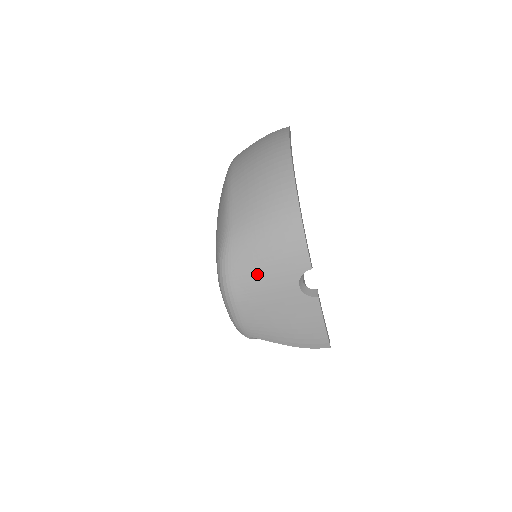
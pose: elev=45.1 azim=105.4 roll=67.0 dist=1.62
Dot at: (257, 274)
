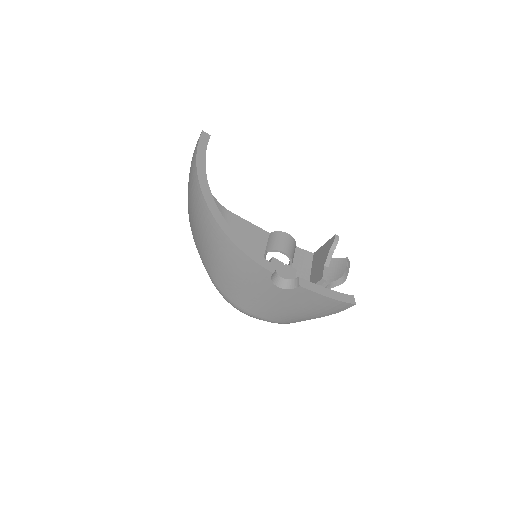
Dot at: (244, 294)
